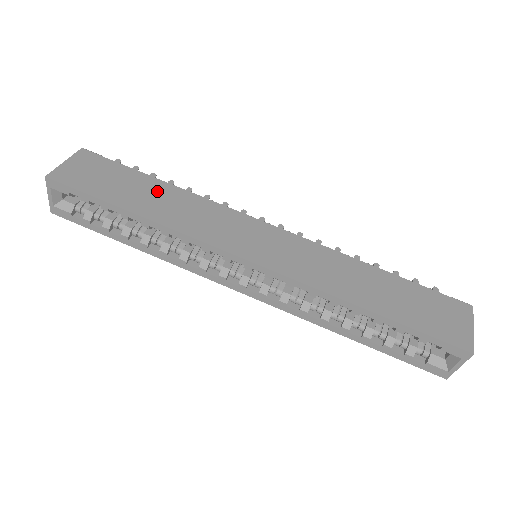
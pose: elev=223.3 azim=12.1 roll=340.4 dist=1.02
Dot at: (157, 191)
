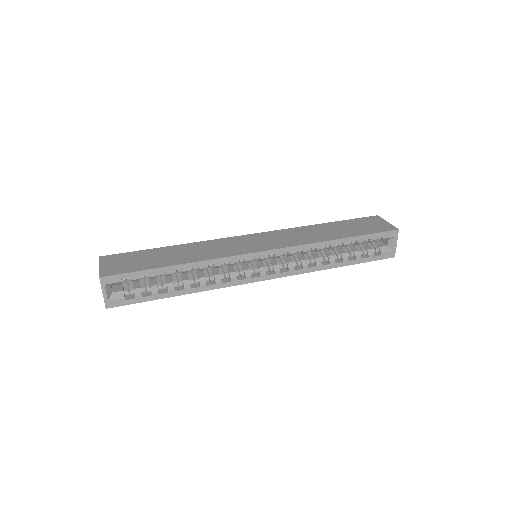
Dot at: (173, 251)
